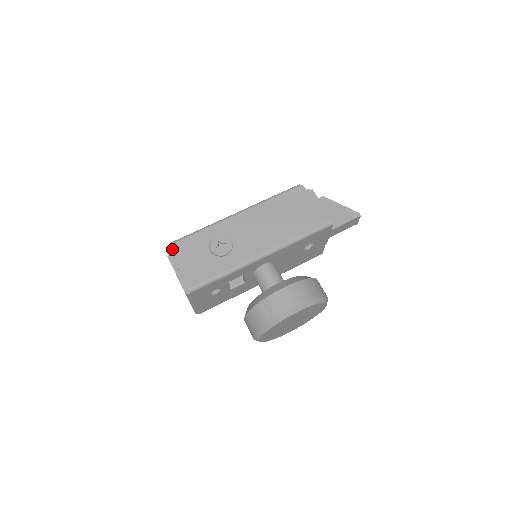
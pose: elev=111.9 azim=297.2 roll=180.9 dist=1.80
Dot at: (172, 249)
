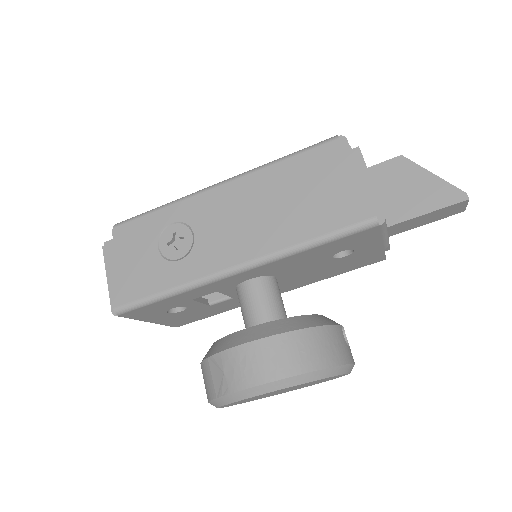
Dot at: (115, 235)
